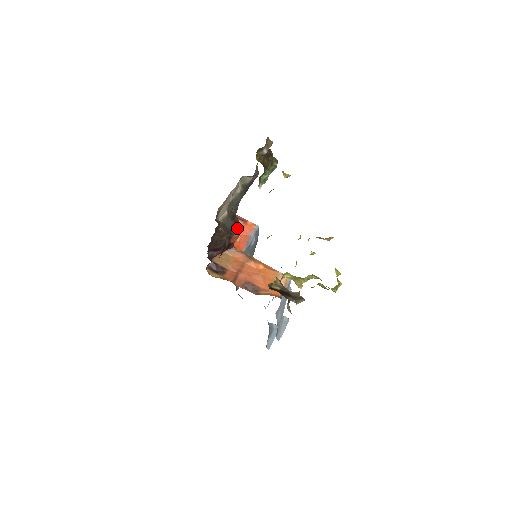
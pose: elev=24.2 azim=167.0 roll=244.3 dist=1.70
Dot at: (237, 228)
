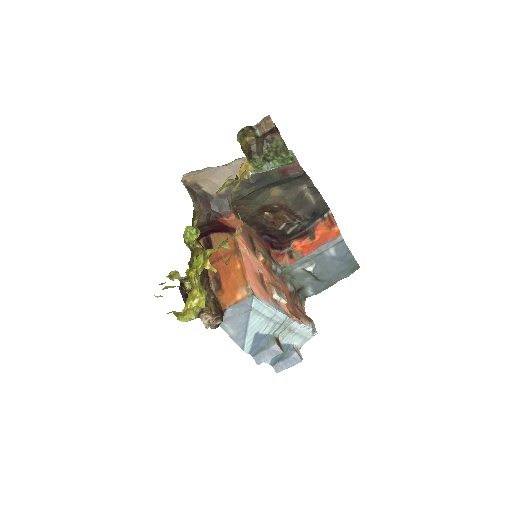
Dot at: (231, 212)
